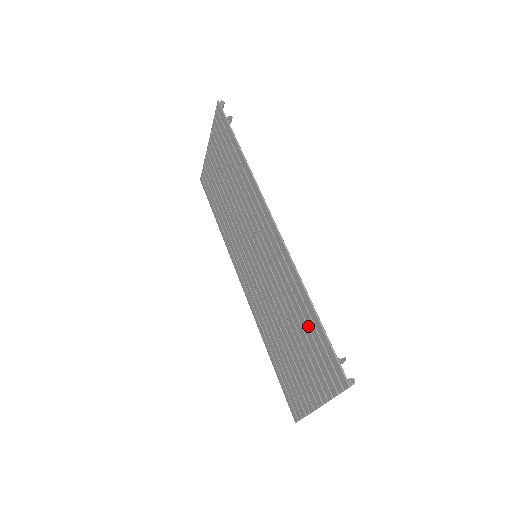
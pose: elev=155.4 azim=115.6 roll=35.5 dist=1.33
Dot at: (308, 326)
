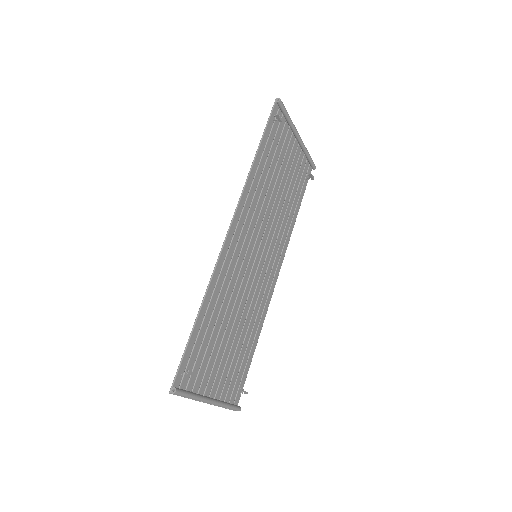
Dot at: (205, 332)
